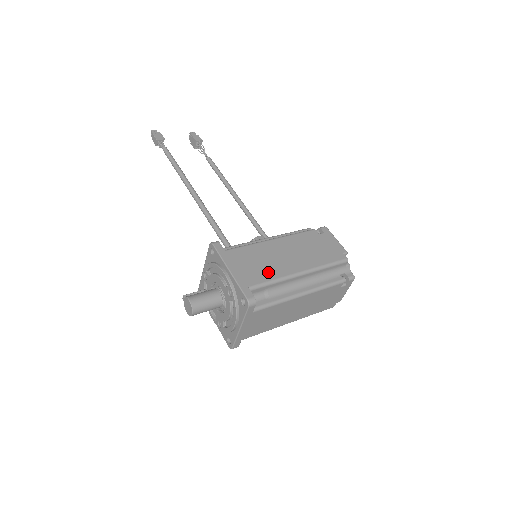
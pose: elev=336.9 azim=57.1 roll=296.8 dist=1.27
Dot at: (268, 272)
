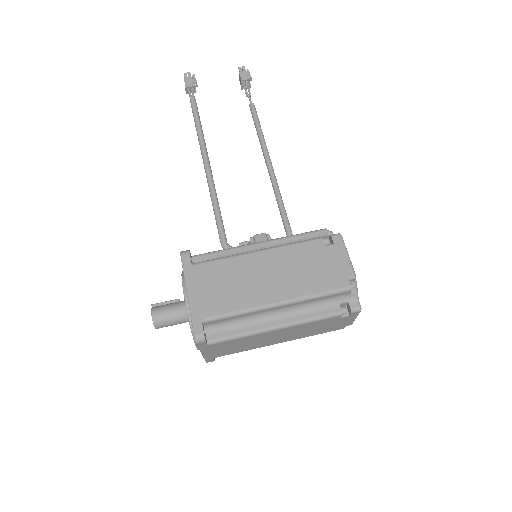
Dot at: (233, 300)
